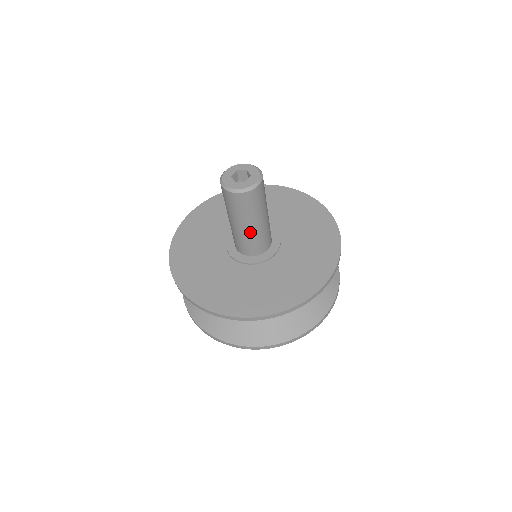
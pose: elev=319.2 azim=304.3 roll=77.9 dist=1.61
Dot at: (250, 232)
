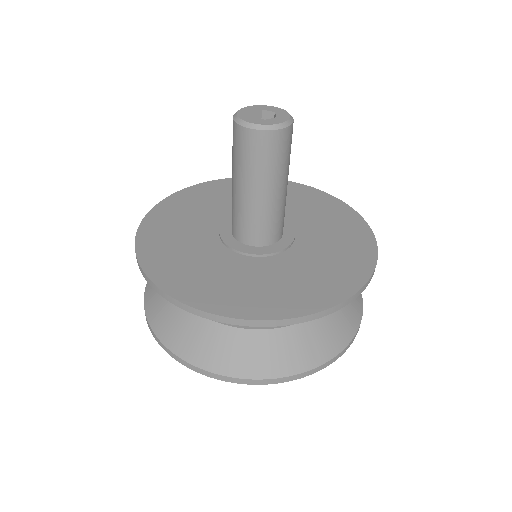
Dot at: (279, 200)
